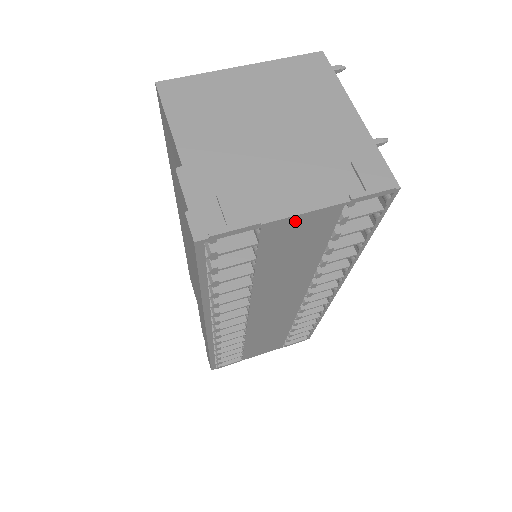
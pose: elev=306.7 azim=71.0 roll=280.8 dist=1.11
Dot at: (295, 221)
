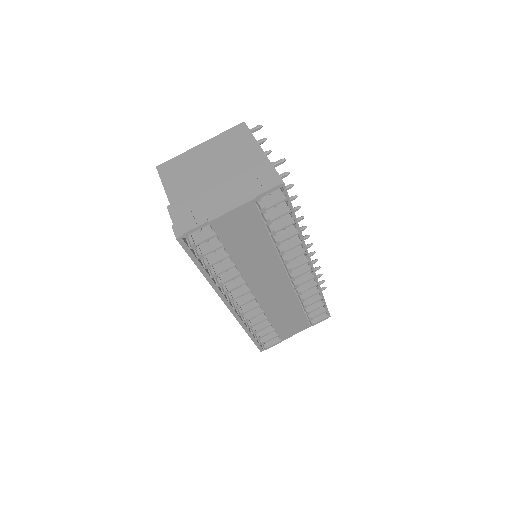
Dot at: (229, 216)
